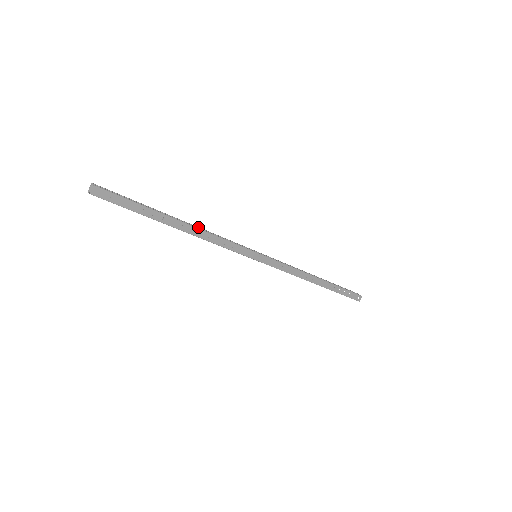
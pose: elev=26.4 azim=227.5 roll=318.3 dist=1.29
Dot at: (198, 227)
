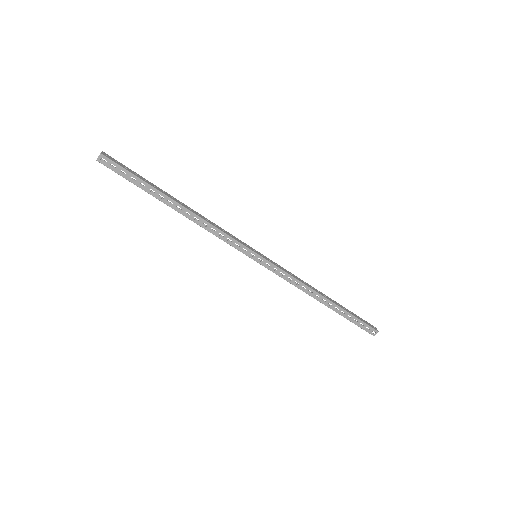
Dot at: (194, 218)
